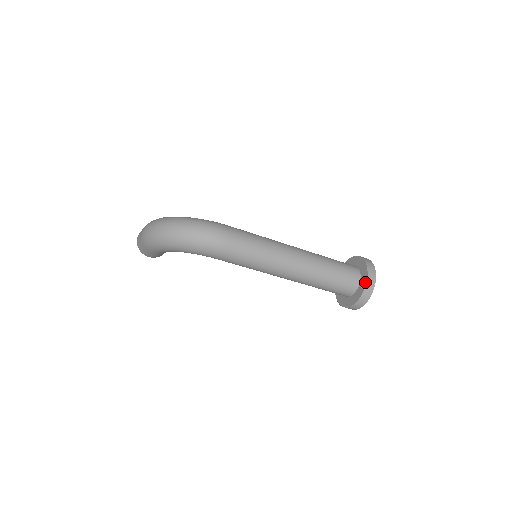
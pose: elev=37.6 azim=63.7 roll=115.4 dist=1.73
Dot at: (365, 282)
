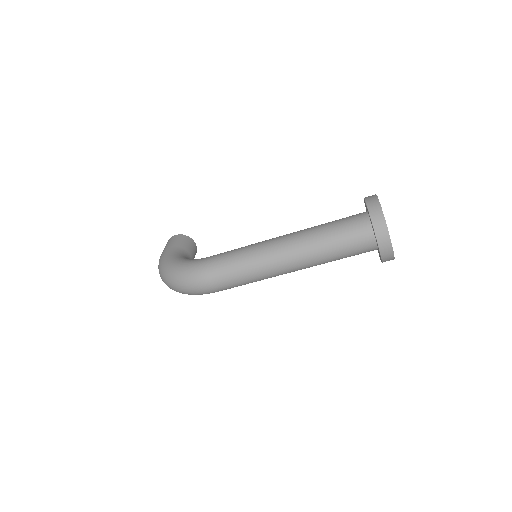
Dot at: occluded
